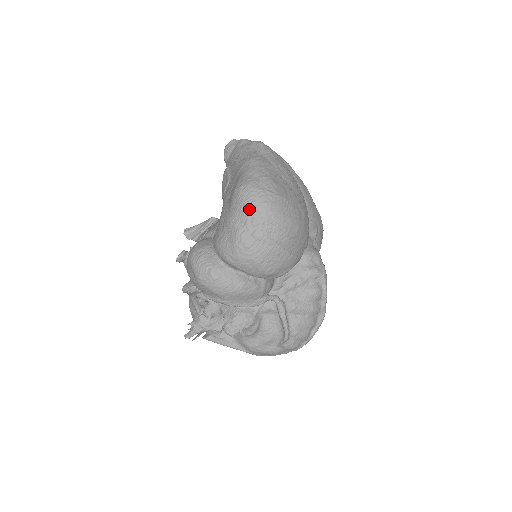
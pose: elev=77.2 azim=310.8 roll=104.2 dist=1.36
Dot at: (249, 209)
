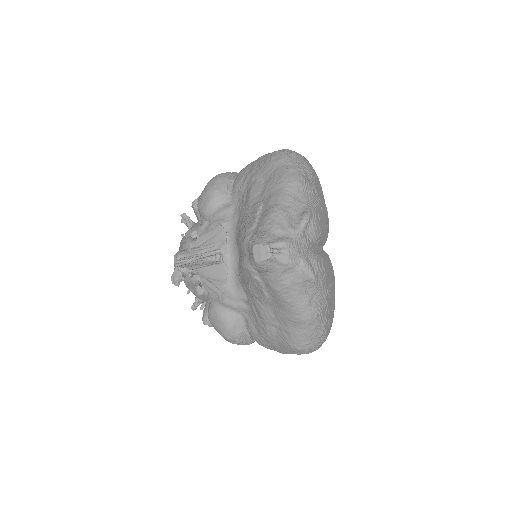
Dot at: occluded
